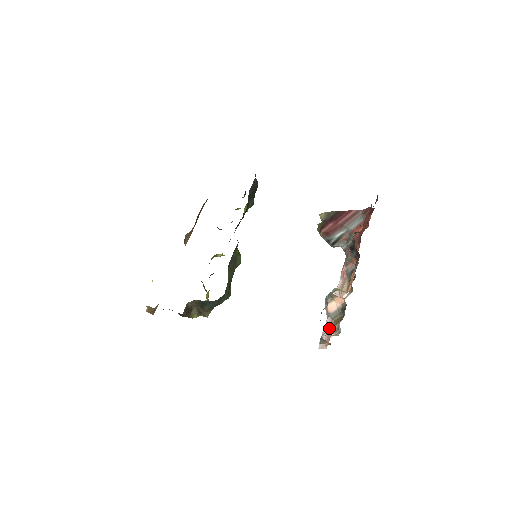
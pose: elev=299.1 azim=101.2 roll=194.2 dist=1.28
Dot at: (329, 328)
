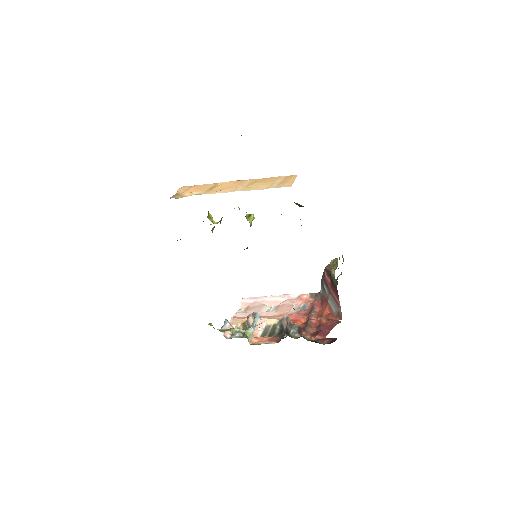
Dot at: (254, 306)
